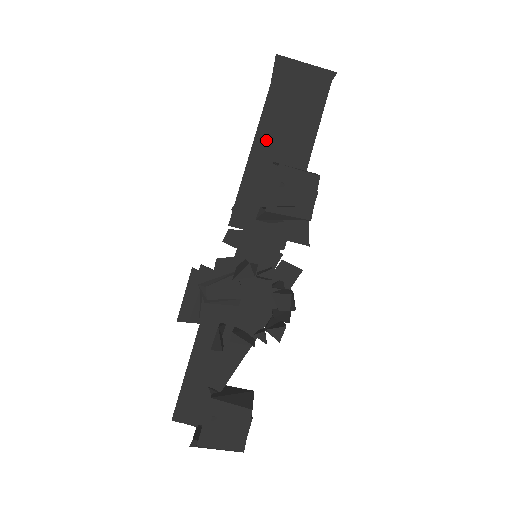
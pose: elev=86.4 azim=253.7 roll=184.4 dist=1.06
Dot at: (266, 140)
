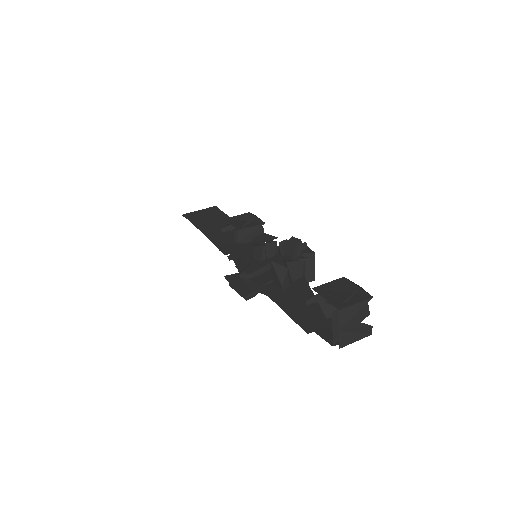
Dot at: (208, 230)
